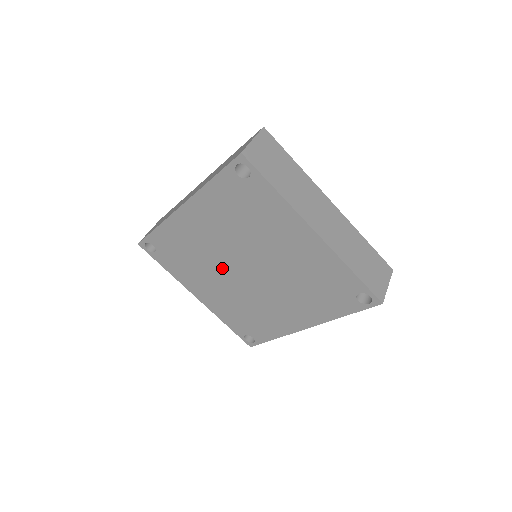
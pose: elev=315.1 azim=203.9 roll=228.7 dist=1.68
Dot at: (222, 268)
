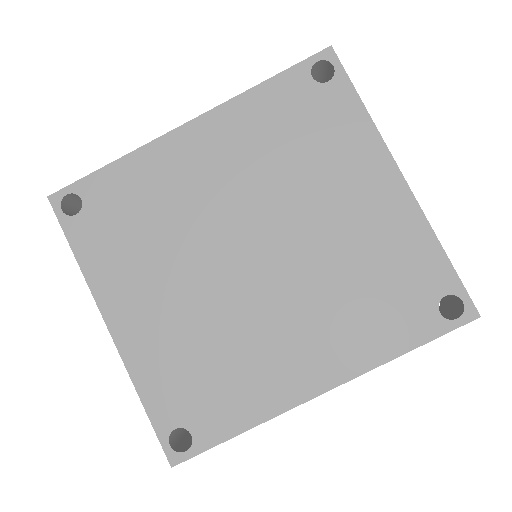
Dot at: (204, 249)
